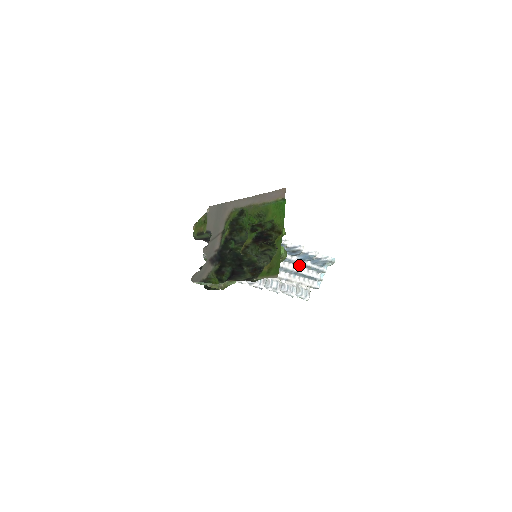
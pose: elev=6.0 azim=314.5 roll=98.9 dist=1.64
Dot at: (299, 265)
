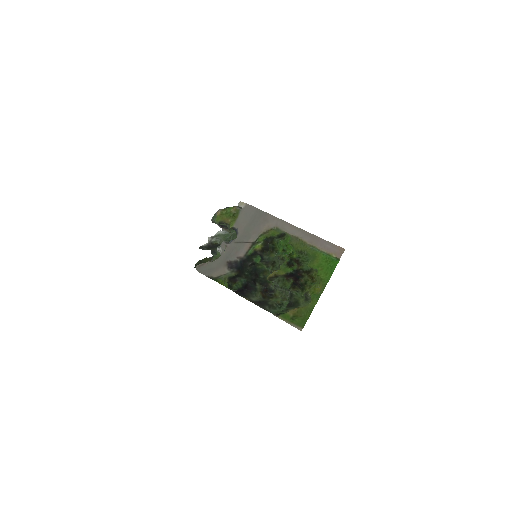
Dot at: occluded
